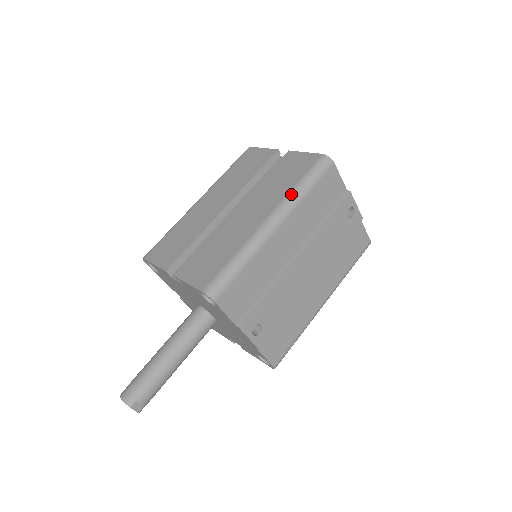
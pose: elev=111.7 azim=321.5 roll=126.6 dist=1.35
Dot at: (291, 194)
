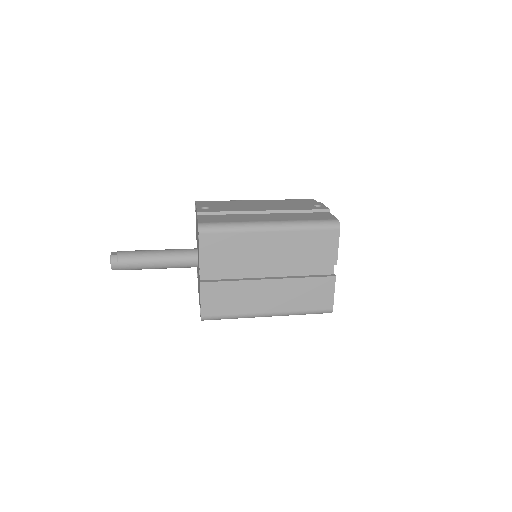
Dot at: occluded
